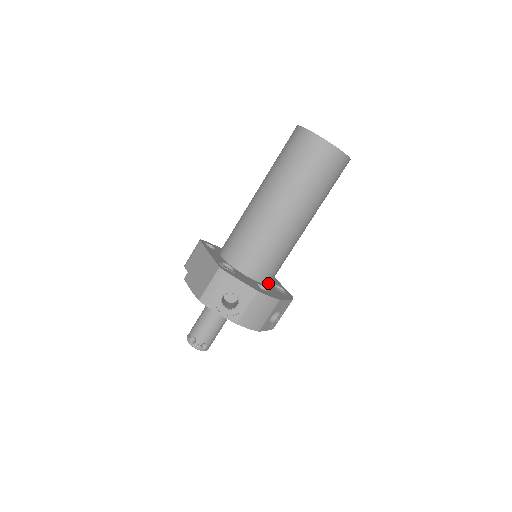
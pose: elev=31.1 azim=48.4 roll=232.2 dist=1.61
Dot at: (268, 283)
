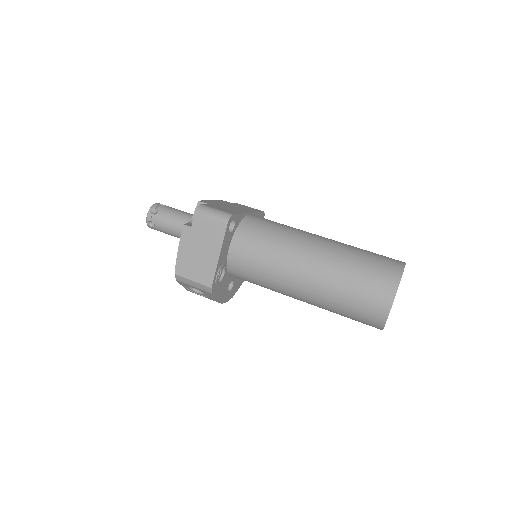
Dot at: occluded
